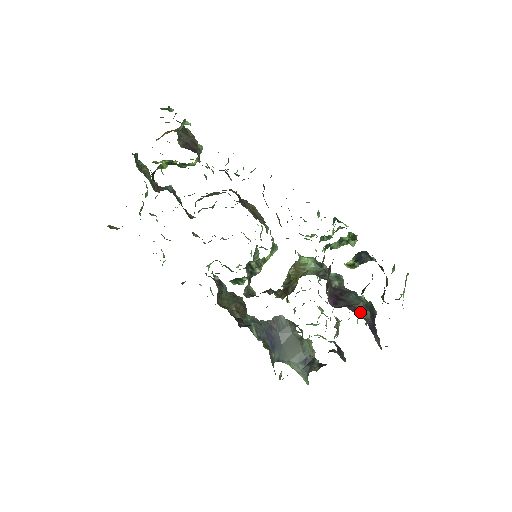
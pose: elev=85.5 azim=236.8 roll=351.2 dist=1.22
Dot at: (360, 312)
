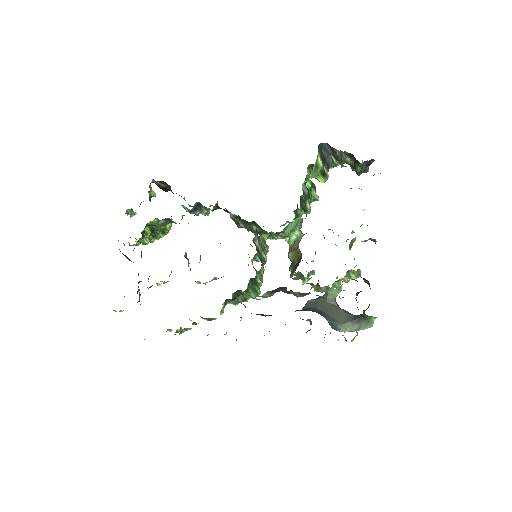
Dot at: occluded
